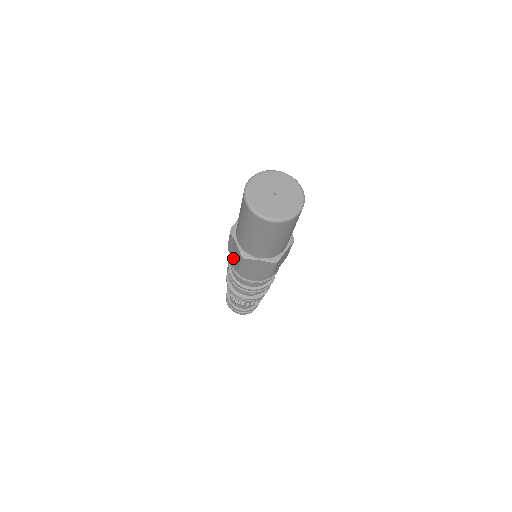
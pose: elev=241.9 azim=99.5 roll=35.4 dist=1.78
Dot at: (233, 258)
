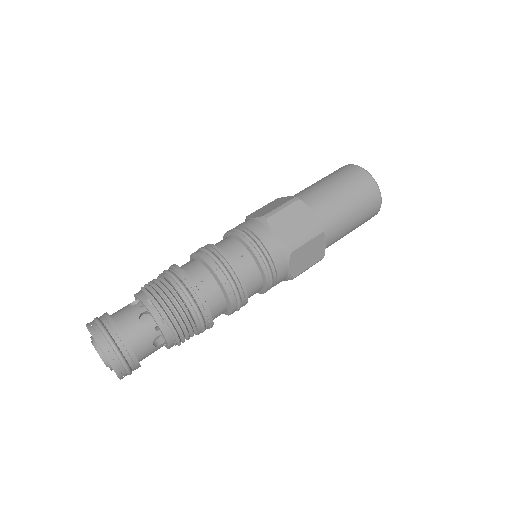
Dot at: (258, 214)
